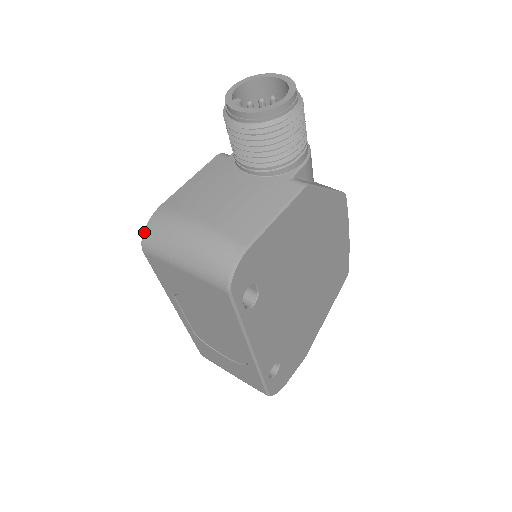
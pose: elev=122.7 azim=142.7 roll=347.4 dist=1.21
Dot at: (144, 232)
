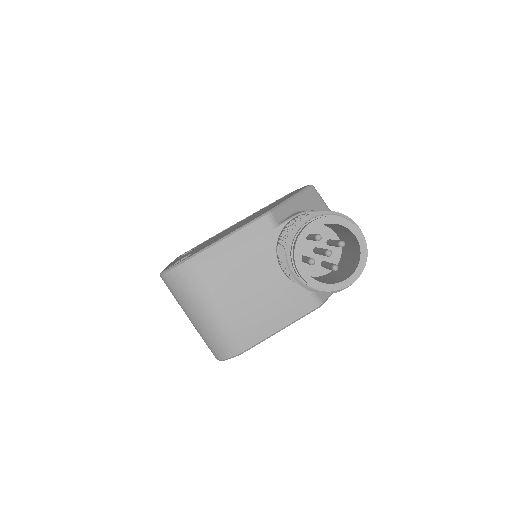
Dot at: (167, 273)
